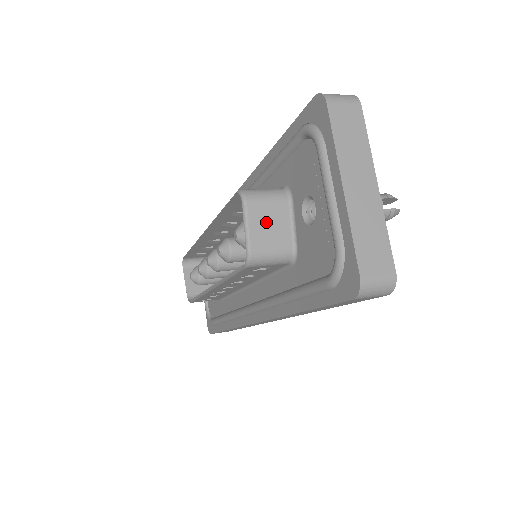
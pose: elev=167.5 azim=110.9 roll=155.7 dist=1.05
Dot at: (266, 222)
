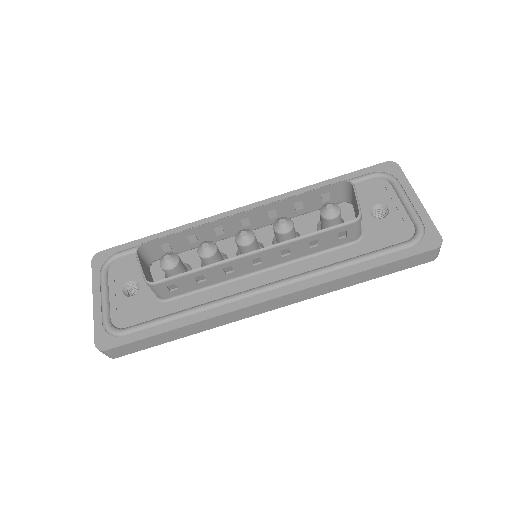
Dot at: occluded
